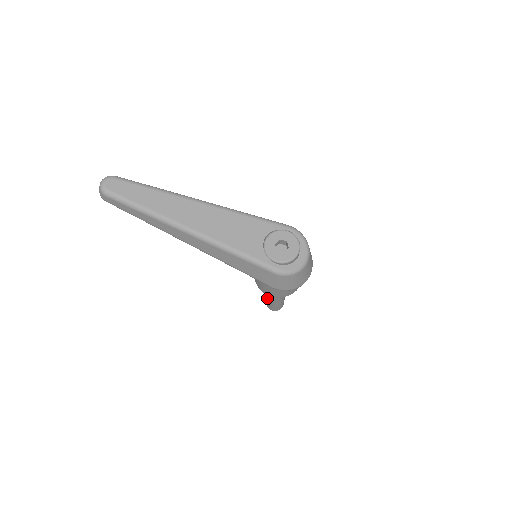
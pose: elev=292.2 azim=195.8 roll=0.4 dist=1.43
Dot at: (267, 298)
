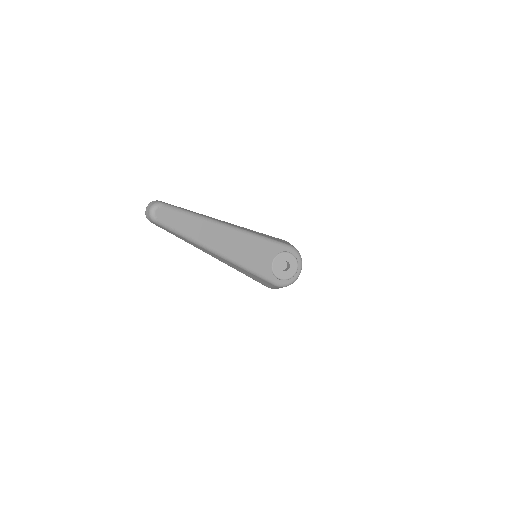
Dot at: occluded
